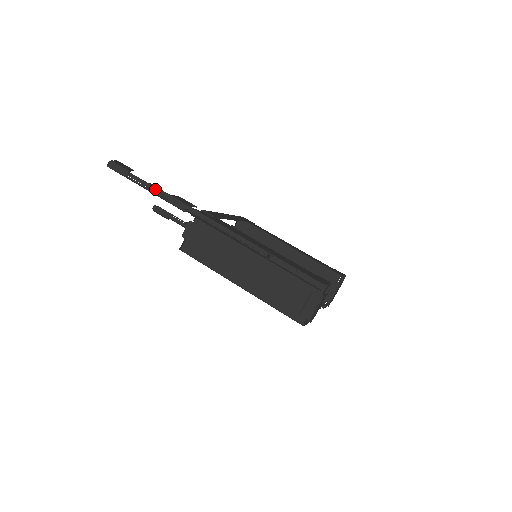
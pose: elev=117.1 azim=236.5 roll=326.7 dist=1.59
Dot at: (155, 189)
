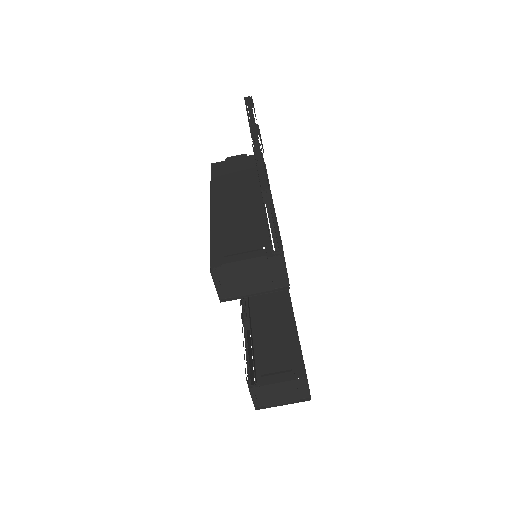
Dot at: (253, 122)
